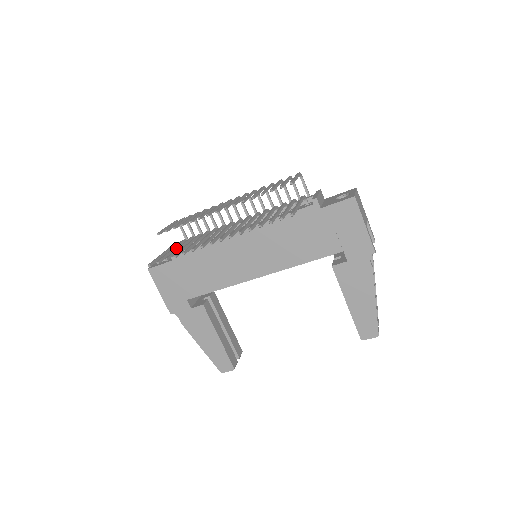
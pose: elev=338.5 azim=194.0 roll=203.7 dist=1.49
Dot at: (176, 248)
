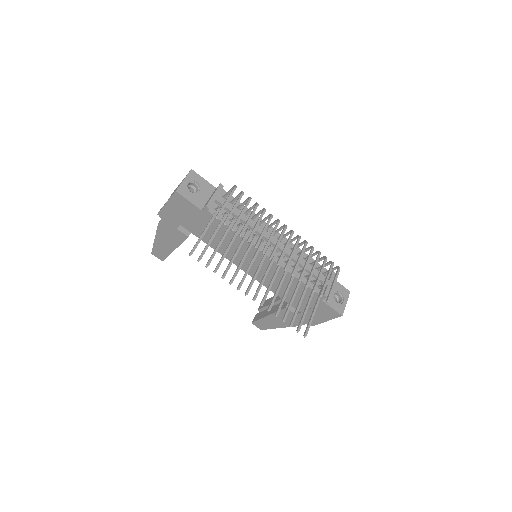
Dot at: (217, 231)
